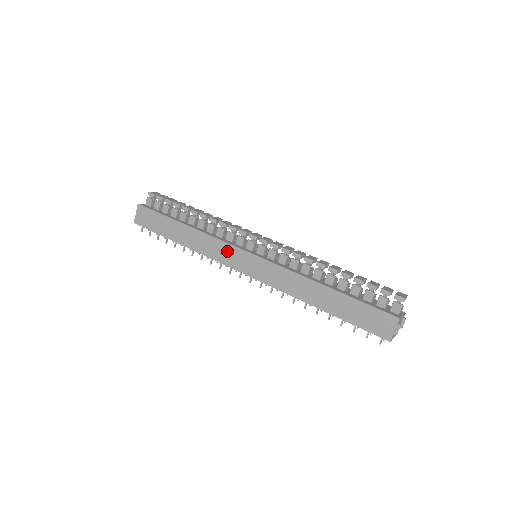
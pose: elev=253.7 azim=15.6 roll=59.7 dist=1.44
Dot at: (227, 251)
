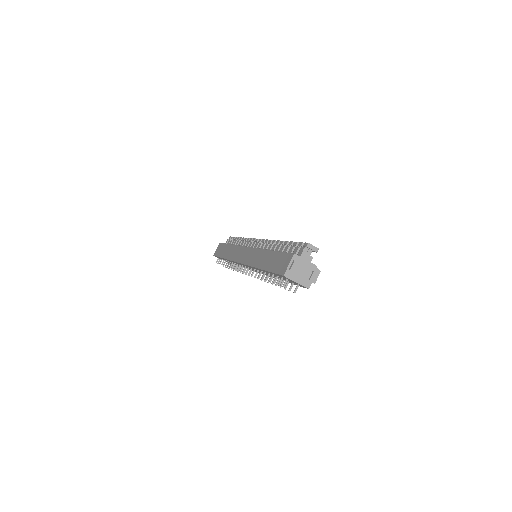
Dot at: (239, 251)
